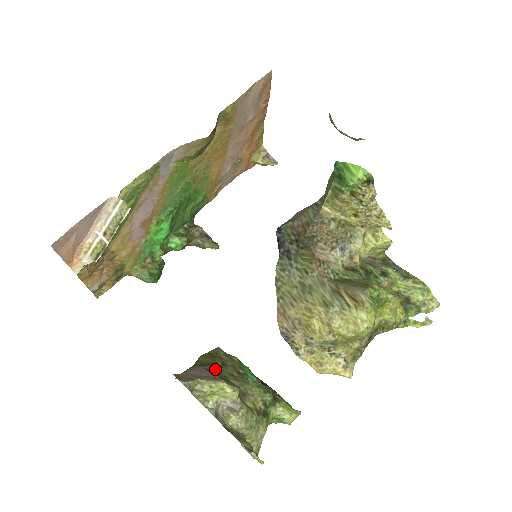
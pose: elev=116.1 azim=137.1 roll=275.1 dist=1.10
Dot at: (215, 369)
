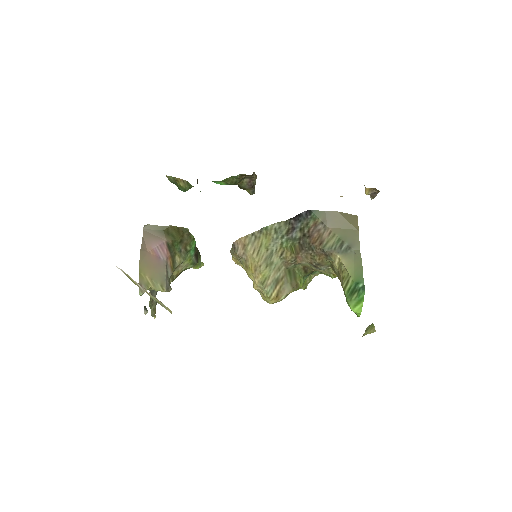
Dot at: (173, 245)
